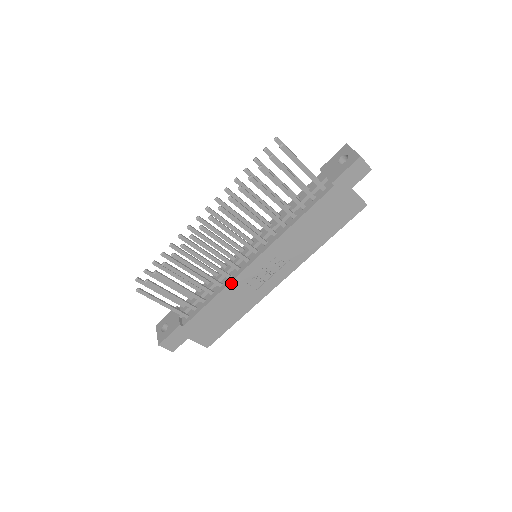
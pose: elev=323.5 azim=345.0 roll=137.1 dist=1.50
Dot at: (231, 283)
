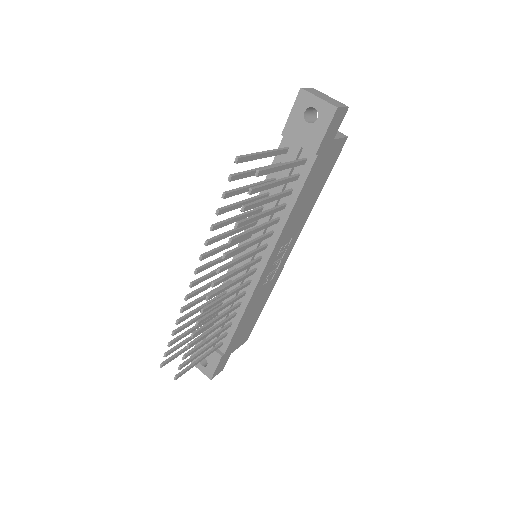
Dot at: (251, 299)
